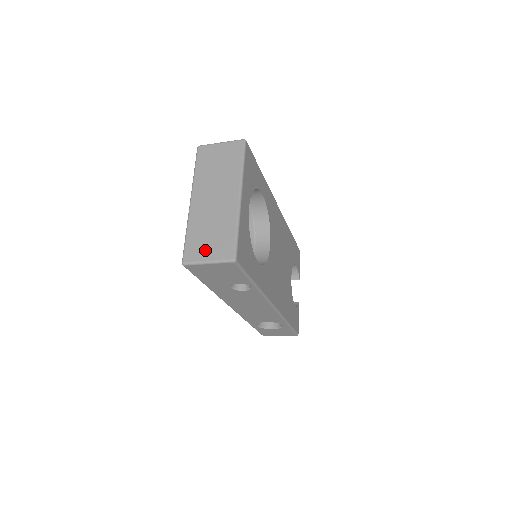
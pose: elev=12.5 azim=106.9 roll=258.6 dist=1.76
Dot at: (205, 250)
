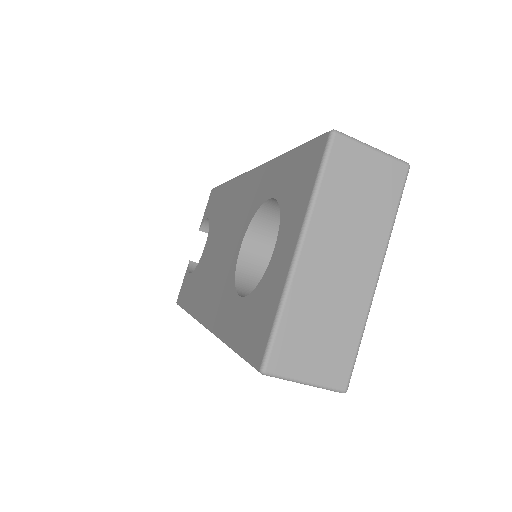
Dot at: (307, 360)
